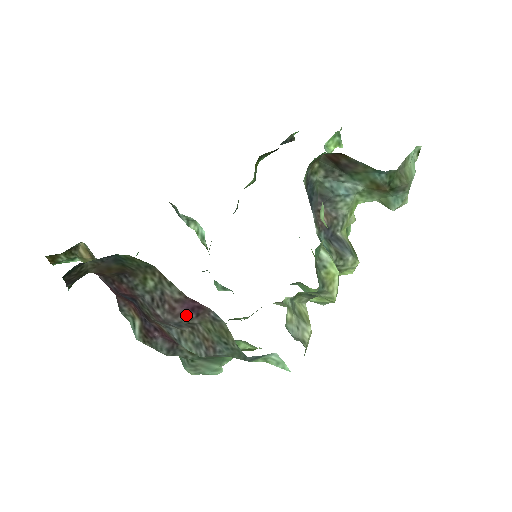
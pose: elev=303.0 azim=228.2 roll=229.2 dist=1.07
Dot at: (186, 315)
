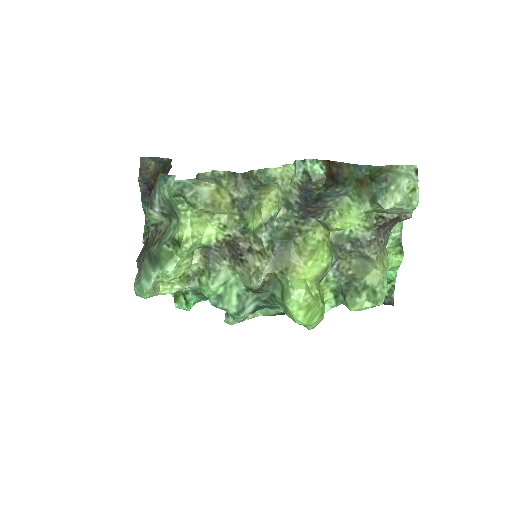
Dot at: occluded
